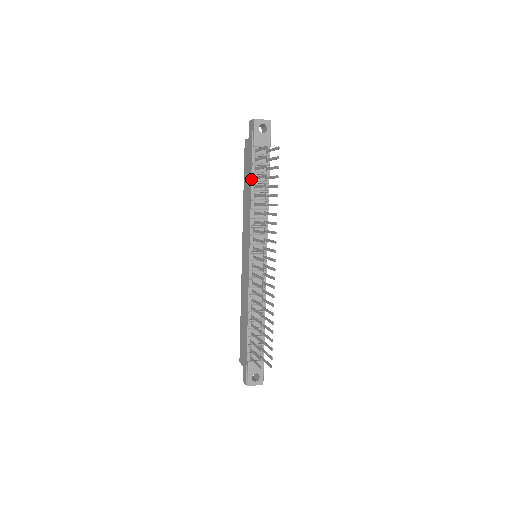
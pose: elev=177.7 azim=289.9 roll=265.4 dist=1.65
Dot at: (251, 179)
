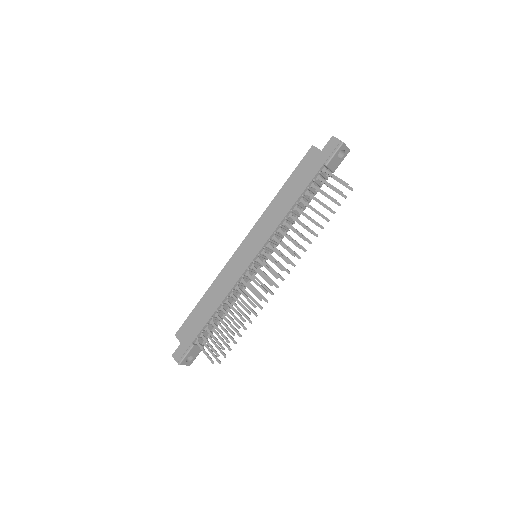
Dot at: (303, 192)
